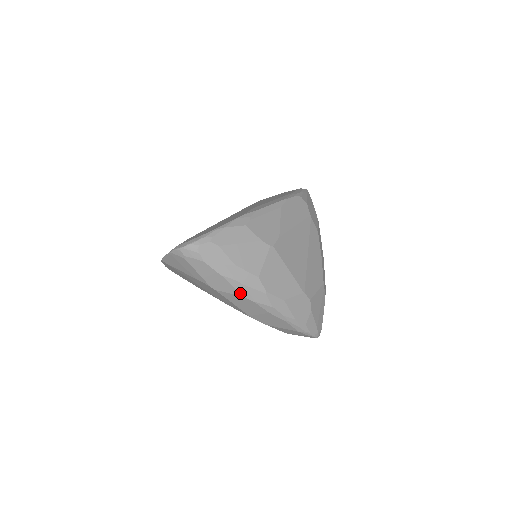
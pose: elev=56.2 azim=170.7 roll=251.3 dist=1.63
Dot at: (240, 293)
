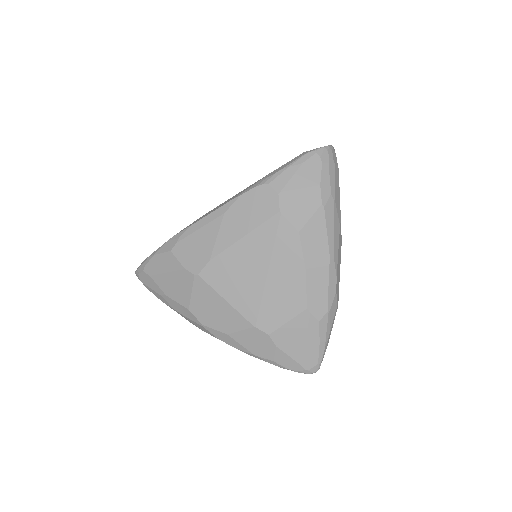
Dot at: occluded
